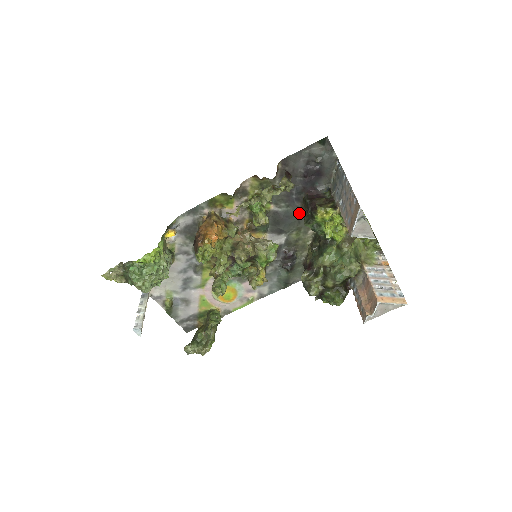
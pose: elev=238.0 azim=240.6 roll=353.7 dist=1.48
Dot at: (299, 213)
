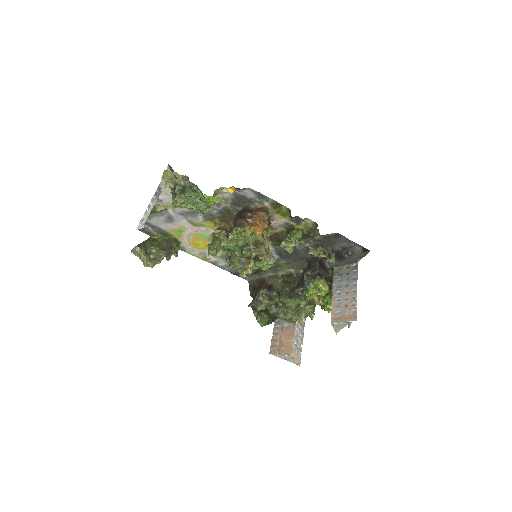
Dot at: (302, 258)
